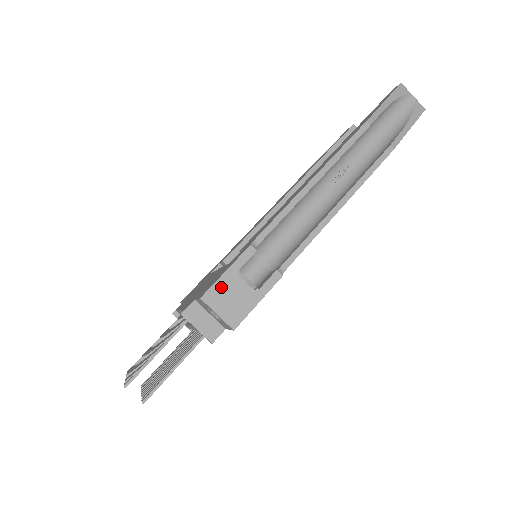
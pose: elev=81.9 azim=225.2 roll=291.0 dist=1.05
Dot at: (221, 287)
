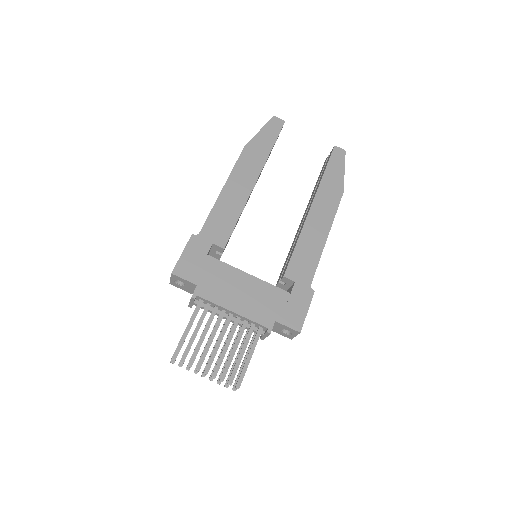
Dot at: (303, 321)
